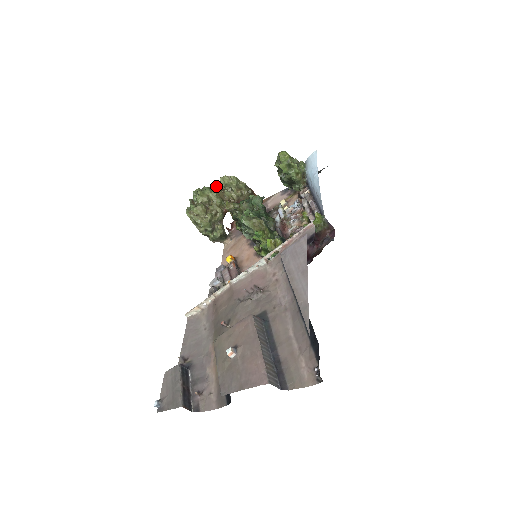
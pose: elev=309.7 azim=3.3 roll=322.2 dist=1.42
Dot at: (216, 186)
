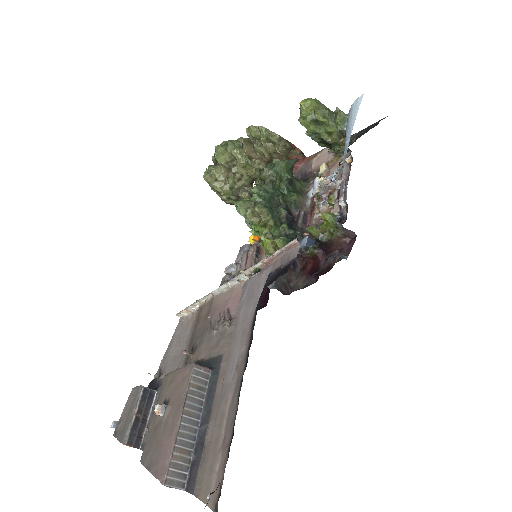
Dot at: (245, 138)
